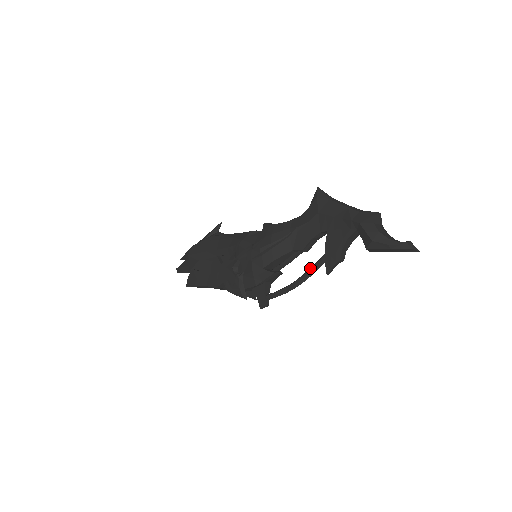
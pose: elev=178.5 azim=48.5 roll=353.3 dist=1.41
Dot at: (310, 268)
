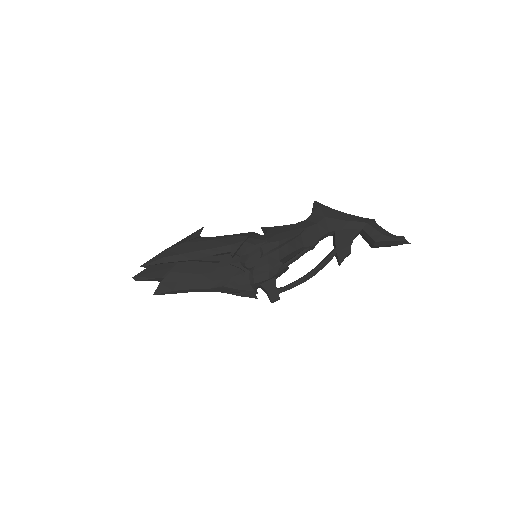
Dot at: (323, 261)
